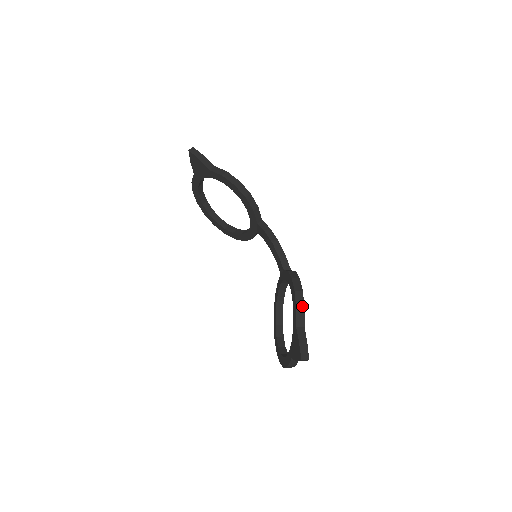
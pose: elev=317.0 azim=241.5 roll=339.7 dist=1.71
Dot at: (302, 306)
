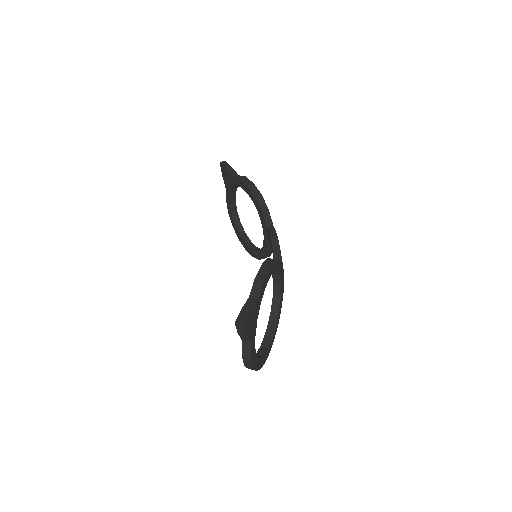
Dot at: (262, 278)
